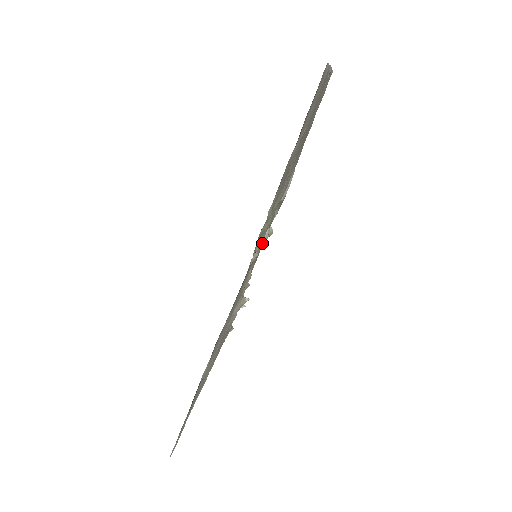
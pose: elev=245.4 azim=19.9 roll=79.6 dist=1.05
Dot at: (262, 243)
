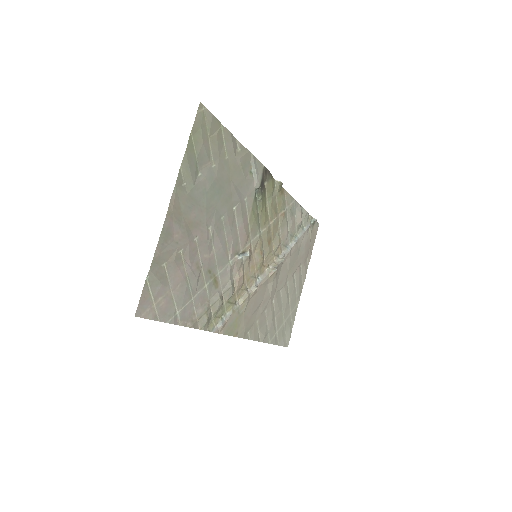
Dot at: (239, 279)
